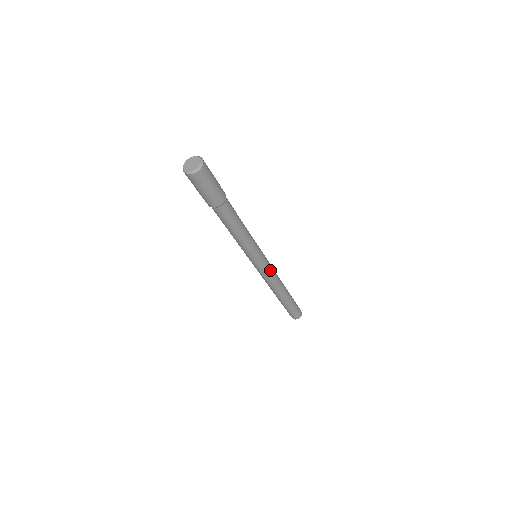
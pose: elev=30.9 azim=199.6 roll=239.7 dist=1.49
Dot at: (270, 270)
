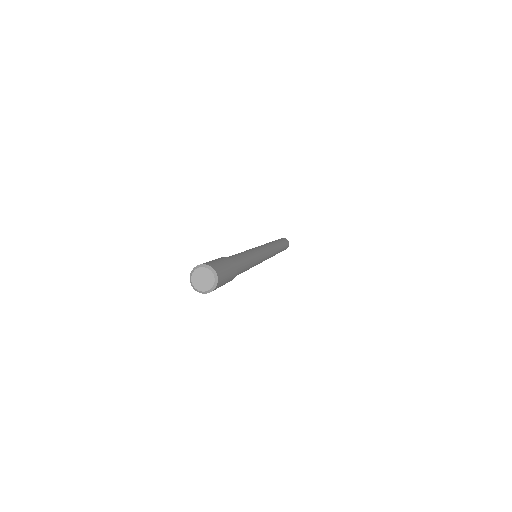
Dot at: (266, 259)
